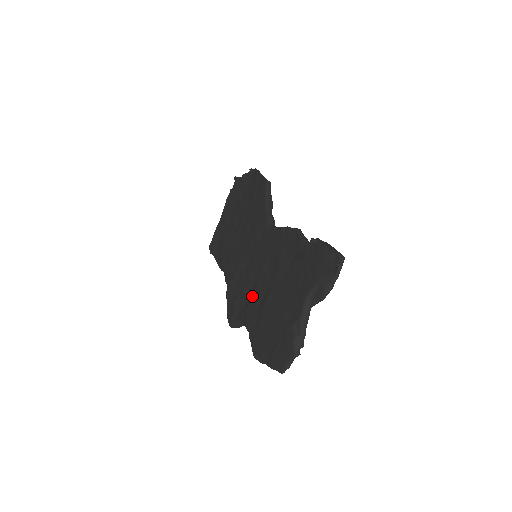
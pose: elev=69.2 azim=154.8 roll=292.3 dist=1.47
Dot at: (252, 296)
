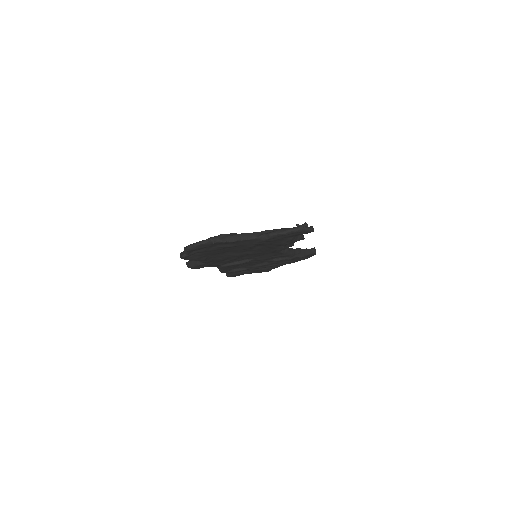
Dot at: occluded
